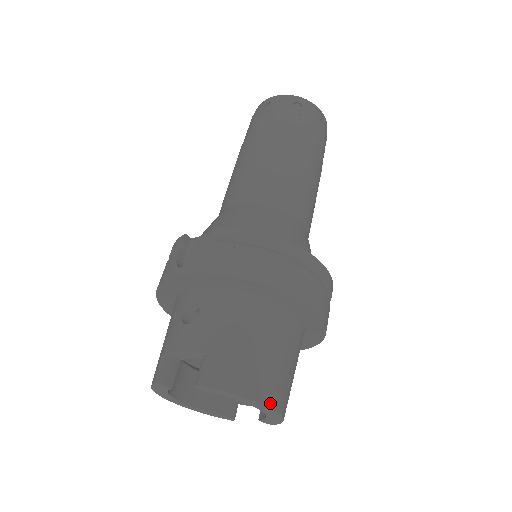
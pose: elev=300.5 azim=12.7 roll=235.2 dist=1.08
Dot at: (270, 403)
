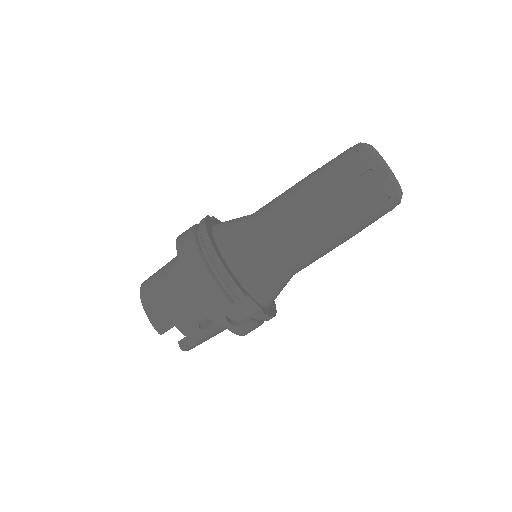
Dot at: occluded
